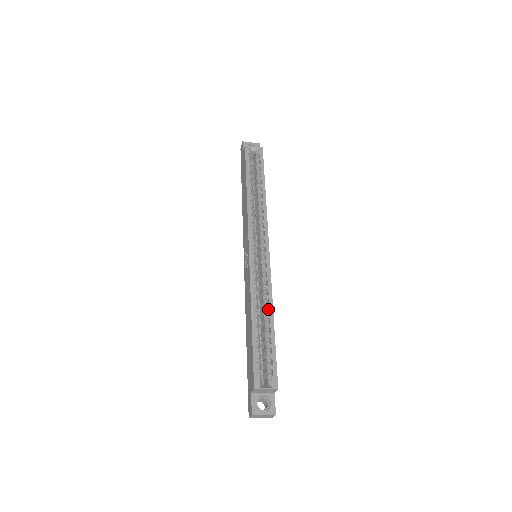
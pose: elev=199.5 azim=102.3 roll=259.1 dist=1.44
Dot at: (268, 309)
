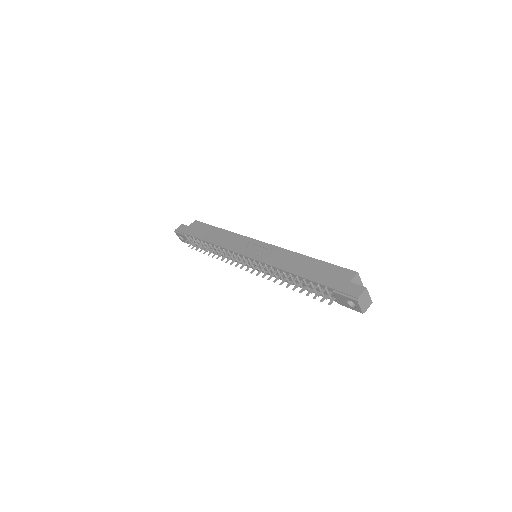
Dot at: occluded
